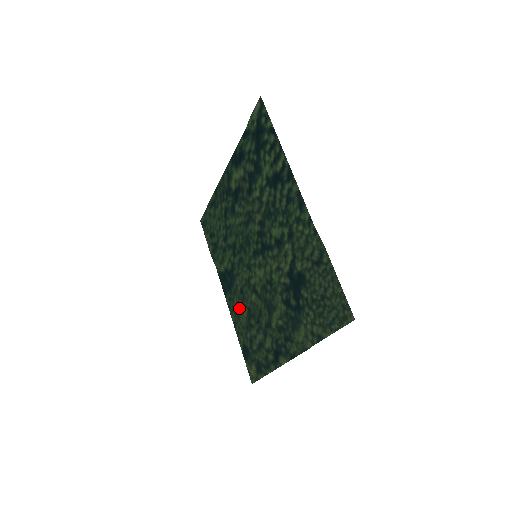
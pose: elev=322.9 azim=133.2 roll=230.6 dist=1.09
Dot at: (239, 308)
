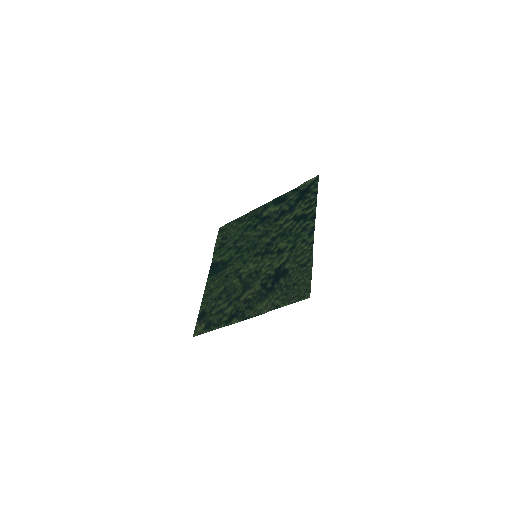
Dot at: (217, 286)
